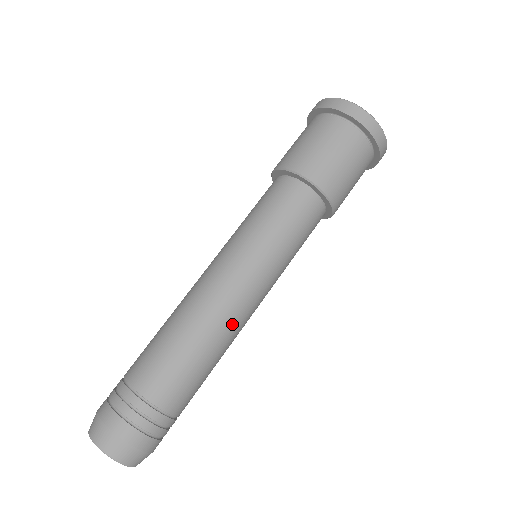
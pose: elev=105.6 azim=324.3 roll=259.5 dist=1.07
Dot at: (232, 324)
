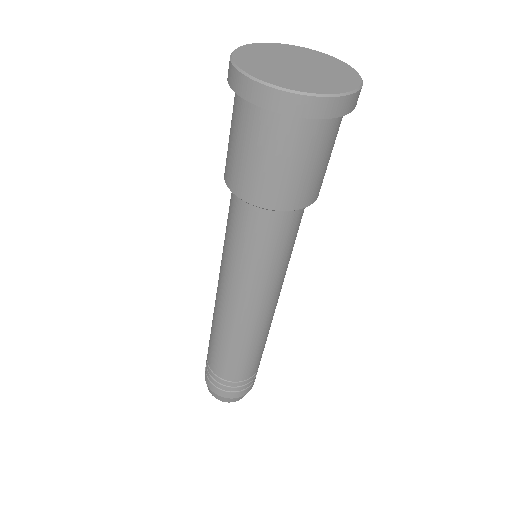
Dot at: (242, 328)
